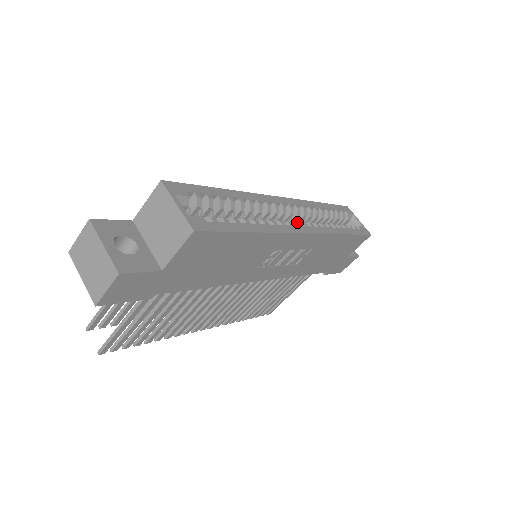
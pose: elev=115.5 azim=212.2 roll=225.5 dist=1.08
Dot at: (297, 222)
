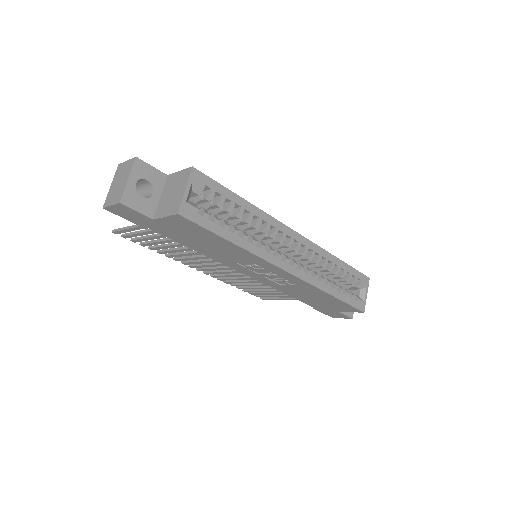
Dot at: occluded
